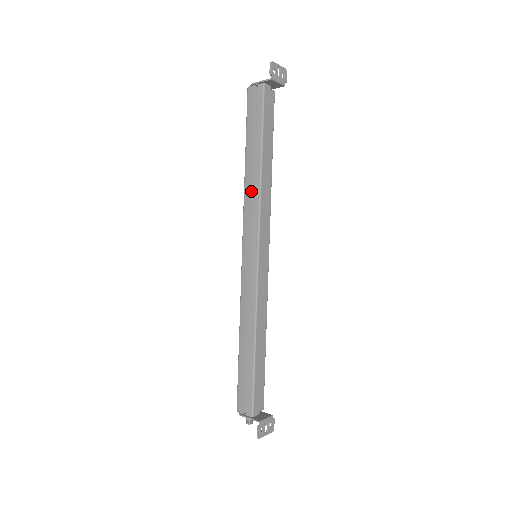
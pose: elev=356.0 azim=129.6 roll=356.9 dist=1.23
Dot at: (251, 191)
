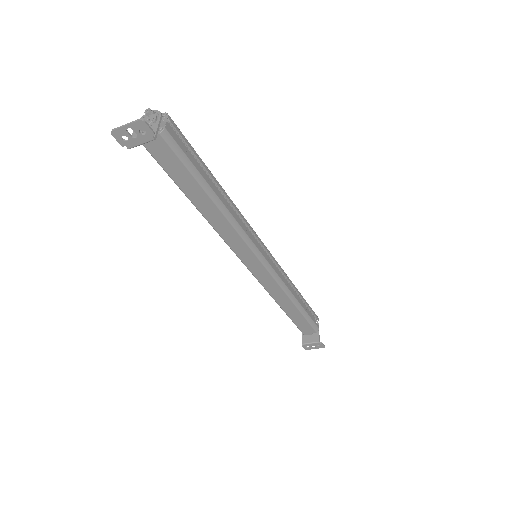
Dot at: occluded
